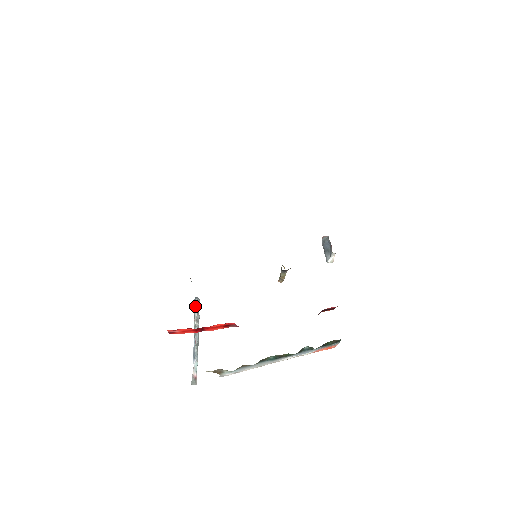
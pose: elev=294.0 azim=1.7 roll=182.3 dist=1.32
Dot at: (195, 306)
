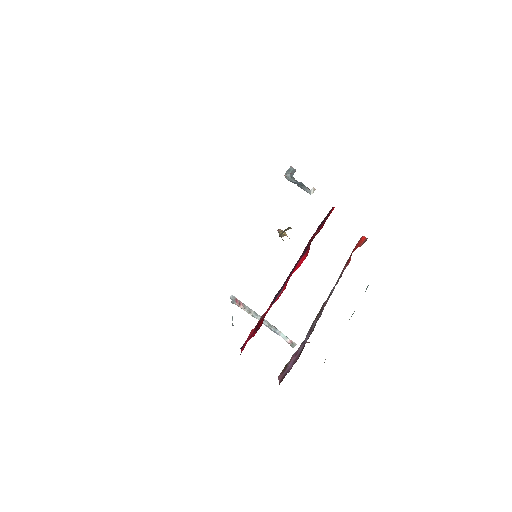
Dot at: (238, 306)
